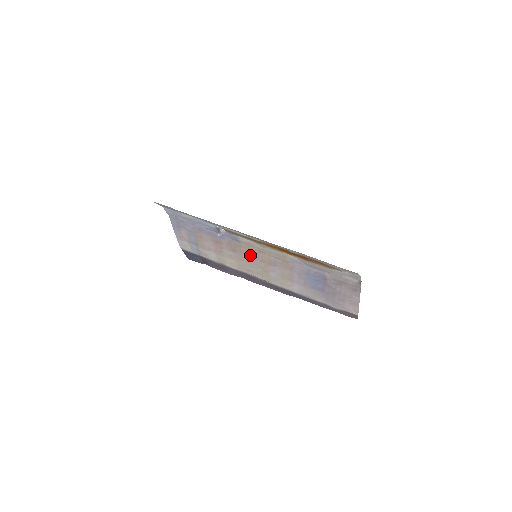
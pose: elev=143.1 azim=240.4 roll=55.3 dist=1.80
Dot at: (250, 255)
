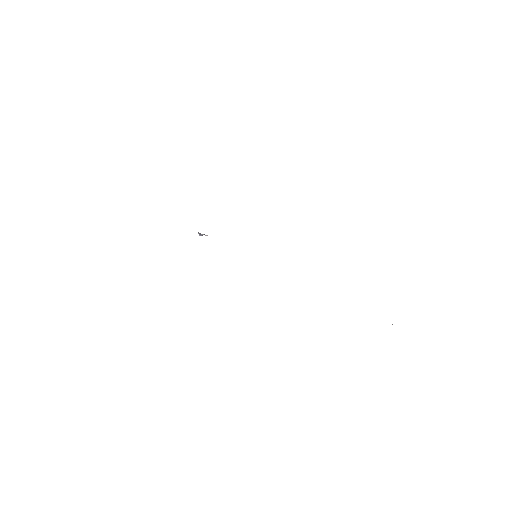
Dot at: occluded
